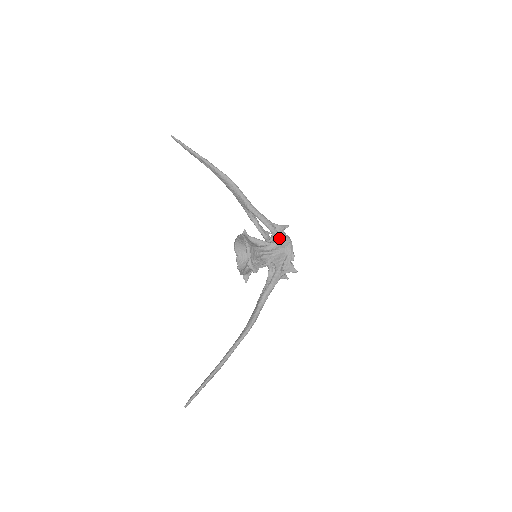
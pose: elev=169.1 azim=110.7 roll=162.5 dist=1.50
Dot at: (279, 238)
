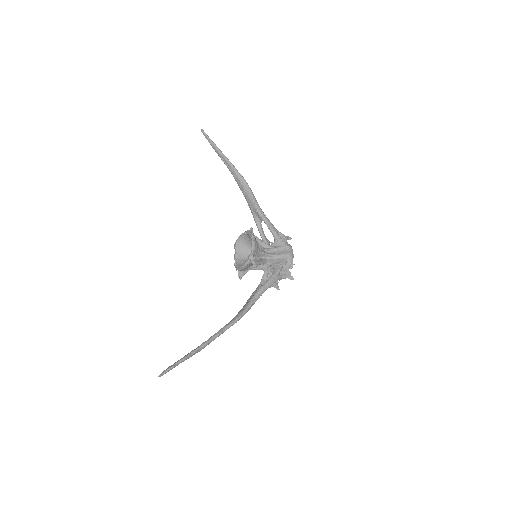
Dot at: (282, 245)
